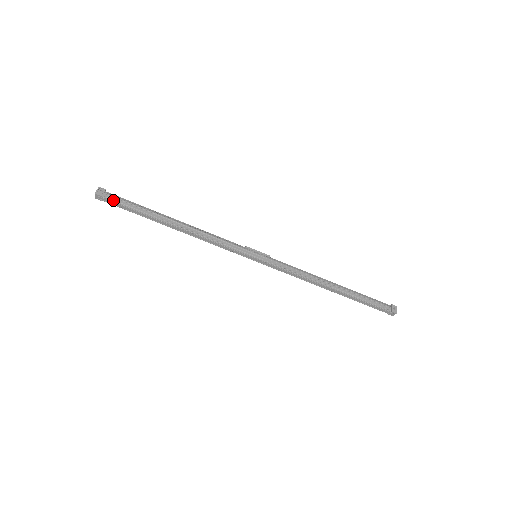
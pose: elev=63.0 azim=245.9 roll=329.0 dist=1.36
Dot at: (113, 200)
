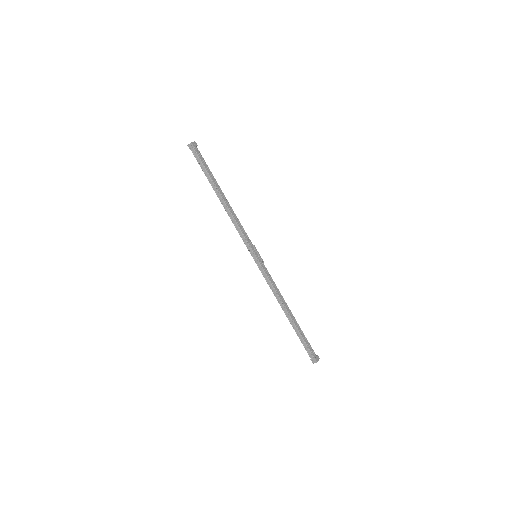
Dot at: (198, 154)
